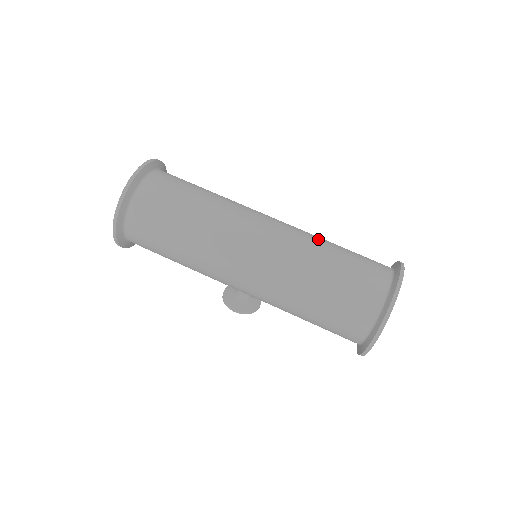
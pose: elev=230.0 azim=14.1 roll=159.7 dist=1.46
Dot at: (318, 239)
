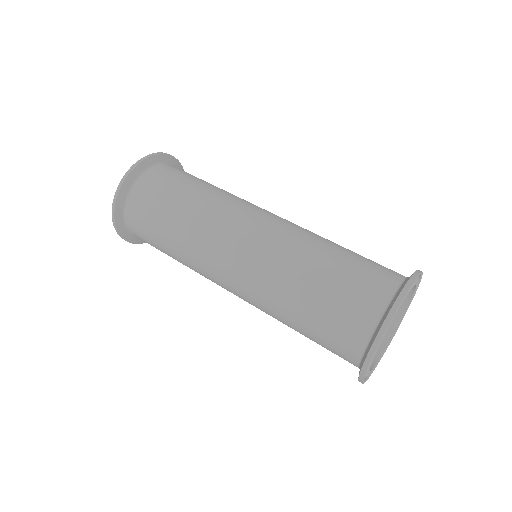
Dot at: (305, 250)
